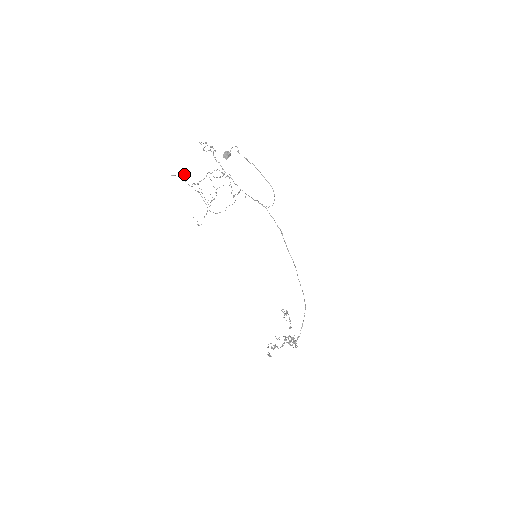
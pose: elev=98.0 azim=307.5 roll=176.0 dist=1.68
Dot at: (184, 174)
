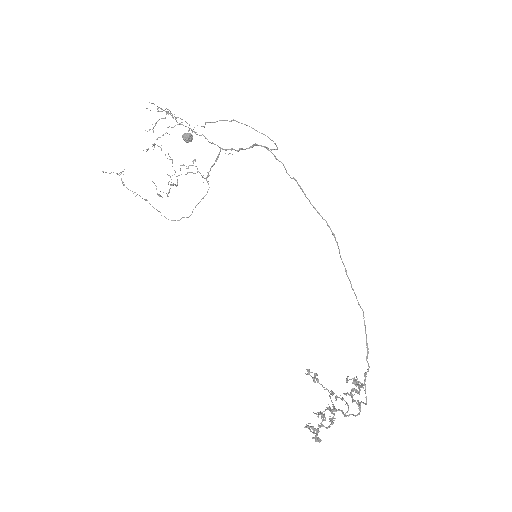
Dot at: occluded
